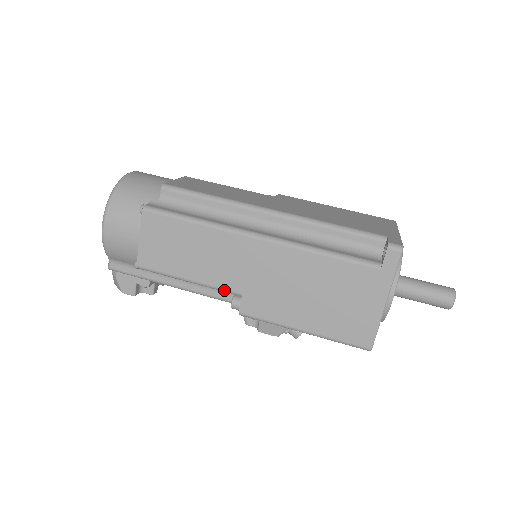
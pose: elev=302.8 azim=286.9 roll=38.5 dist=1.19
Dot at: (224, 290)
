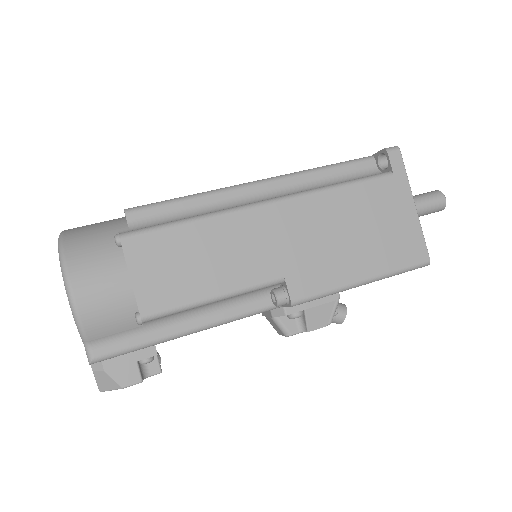
Dot at: (262, 285)
